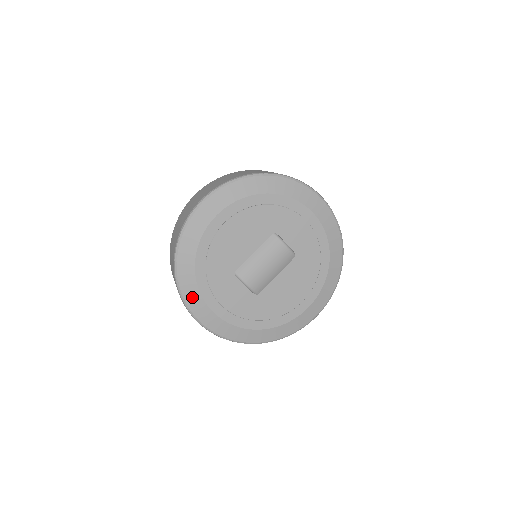
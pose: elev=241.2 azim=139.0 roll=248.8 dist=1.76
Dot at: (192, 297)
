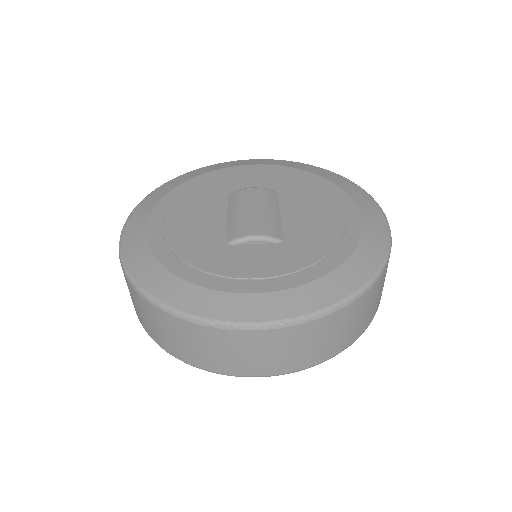
Dot at: (203, 303)
